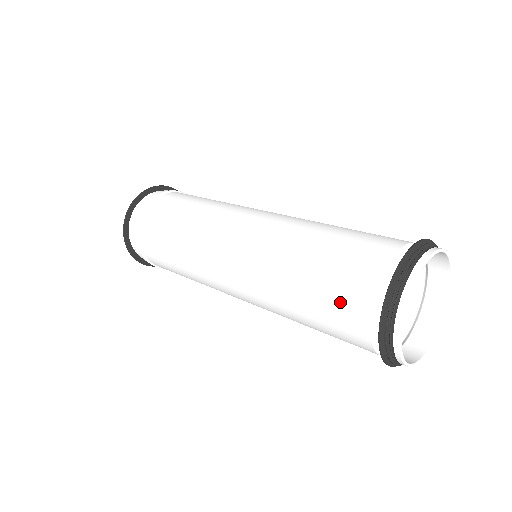
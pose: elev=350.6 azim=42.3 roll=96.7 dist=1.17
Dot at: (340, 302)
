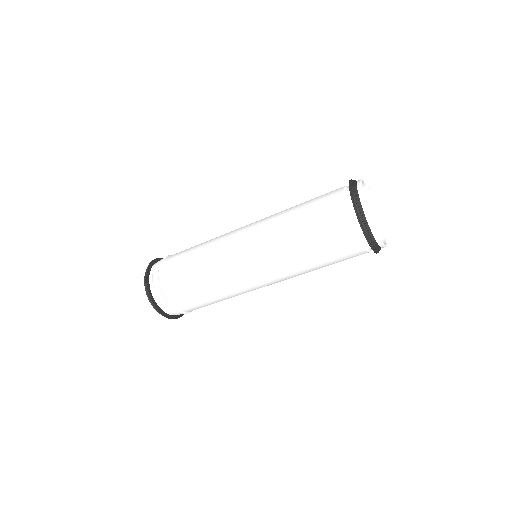
Dot at: (335, 238)
